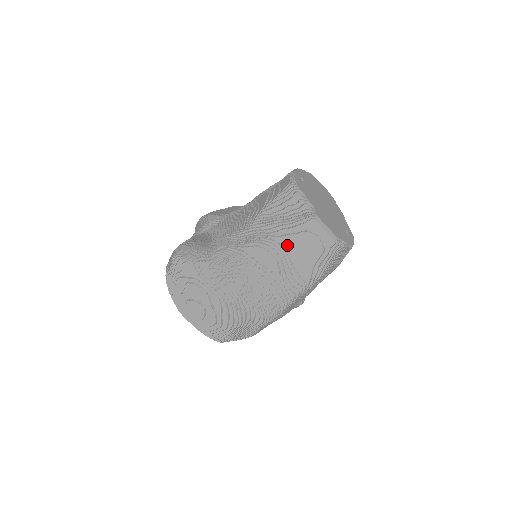
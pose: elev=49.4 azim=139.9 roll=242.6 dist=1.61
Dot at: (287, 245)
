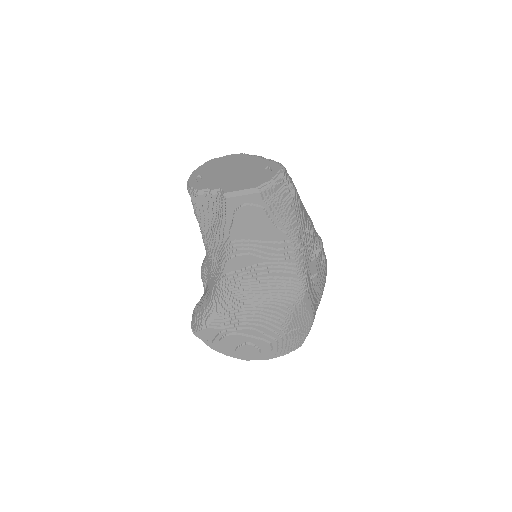
Dot at: (240, 235)
